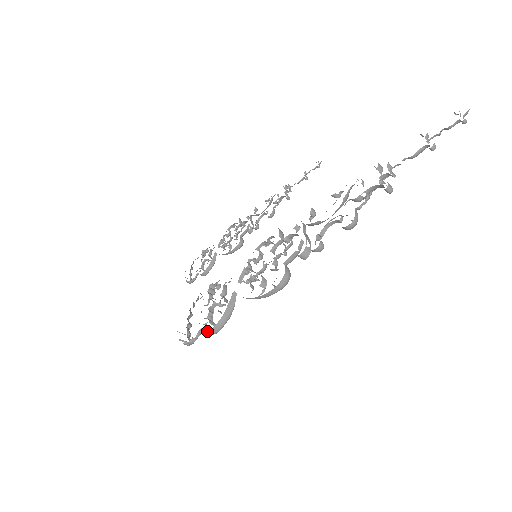
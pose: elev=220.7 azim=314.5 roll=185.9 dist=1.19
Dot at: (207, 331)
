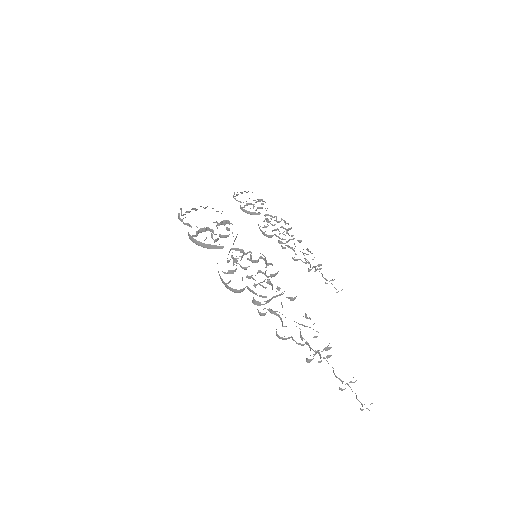
Dot at: occluded
